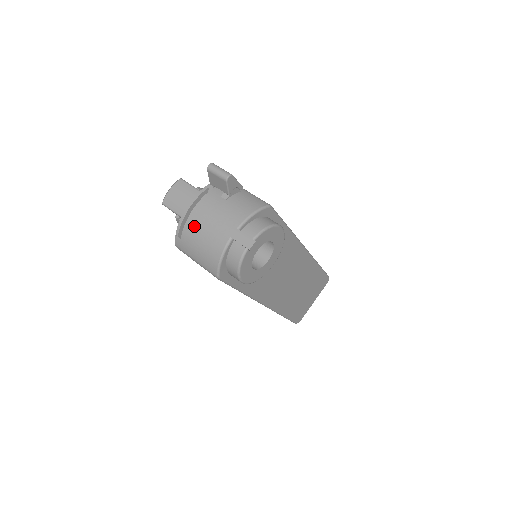
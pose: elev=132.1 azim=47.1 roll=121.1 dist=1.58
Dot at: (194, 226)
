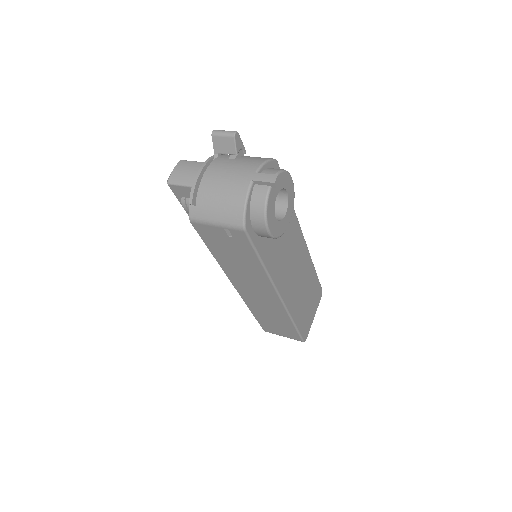
Dot at: (209, 186)
